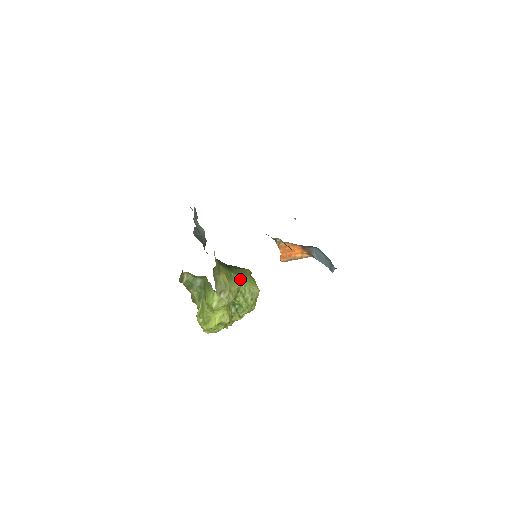
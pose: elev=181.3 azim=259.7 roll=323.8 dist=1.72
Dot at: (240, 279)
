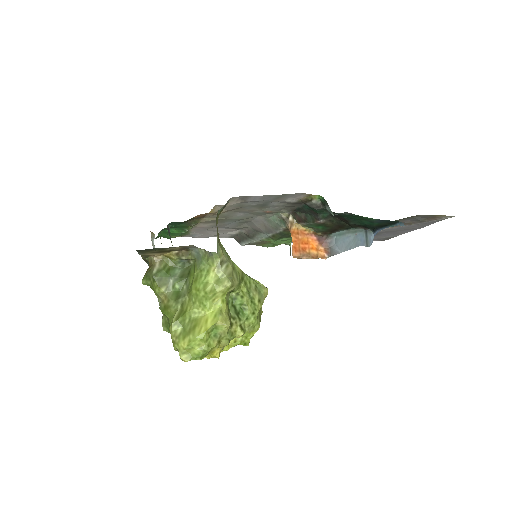
Dot at: occluded
